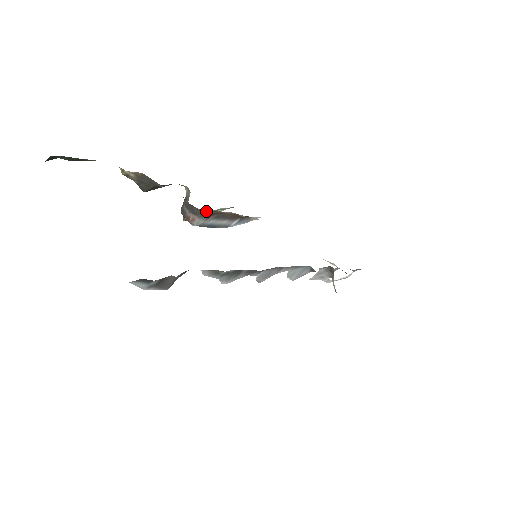
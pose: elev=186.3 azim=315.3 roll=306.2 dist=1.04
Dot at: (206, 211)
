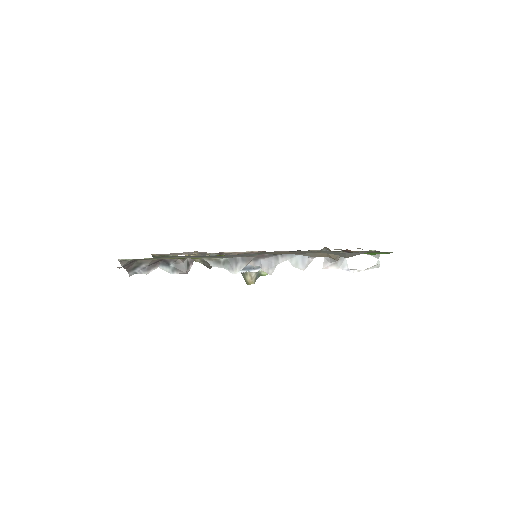
Dot at: (232, 254)
